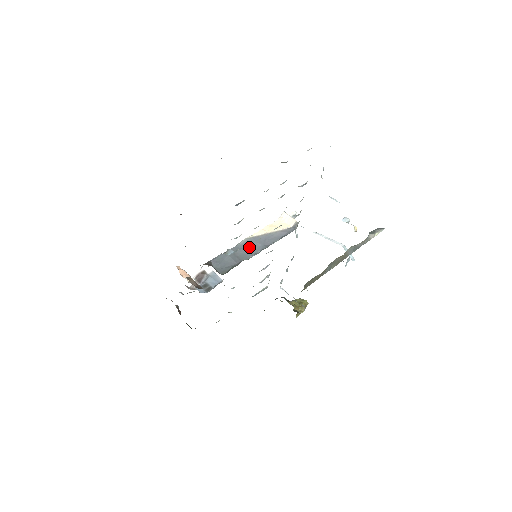
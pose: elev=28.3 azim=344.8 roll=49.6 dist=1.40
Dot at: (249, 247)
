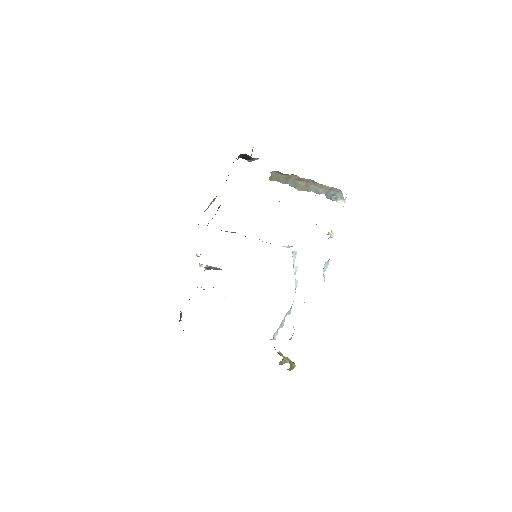
Dot at: occluded
